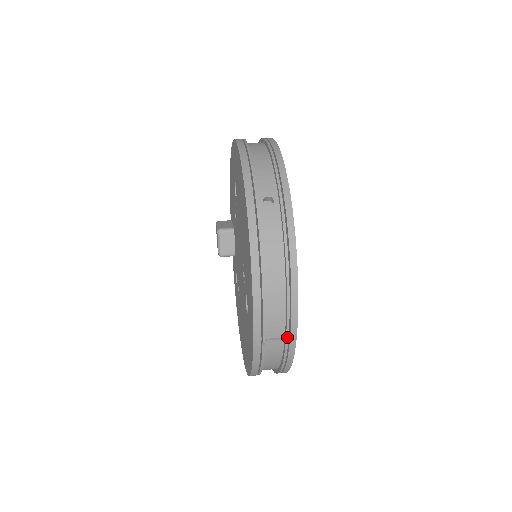
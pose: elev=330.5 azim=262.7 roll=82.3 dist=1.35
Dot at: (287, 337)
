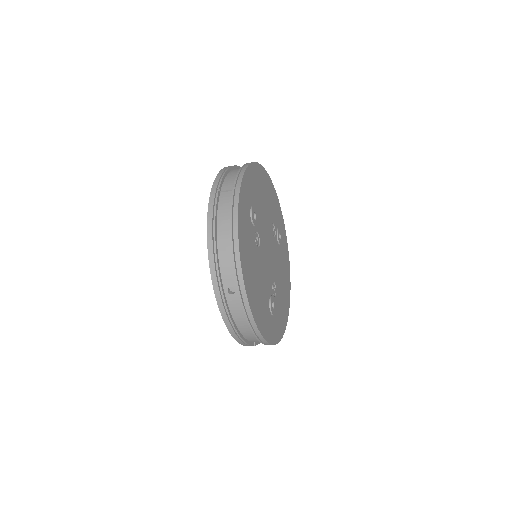
Dot at: (235, 184)
